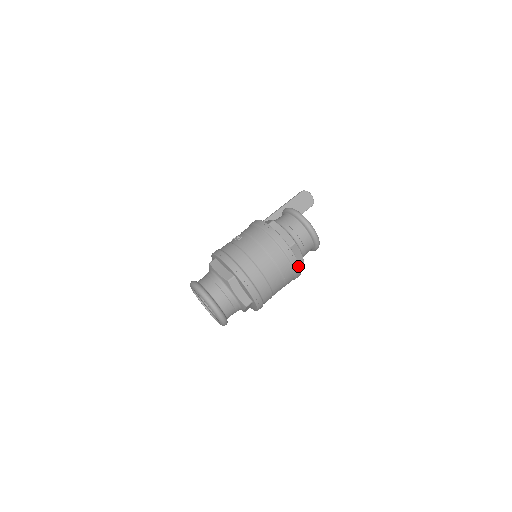
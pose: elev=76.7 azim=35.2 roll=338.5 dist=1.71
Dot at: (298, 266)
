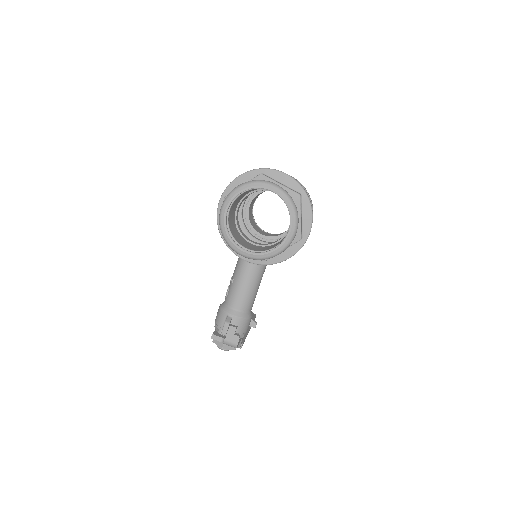
Dot at: (305, 189)
